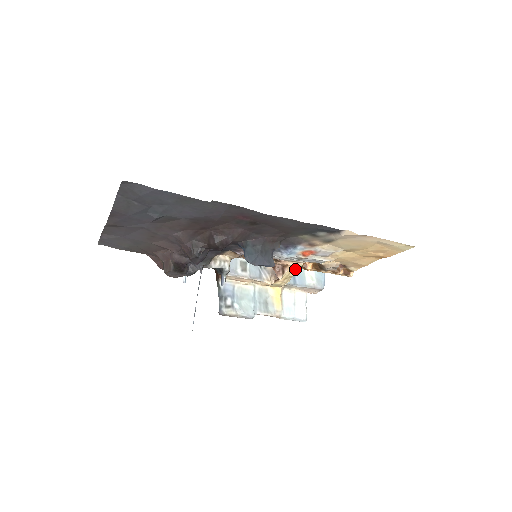
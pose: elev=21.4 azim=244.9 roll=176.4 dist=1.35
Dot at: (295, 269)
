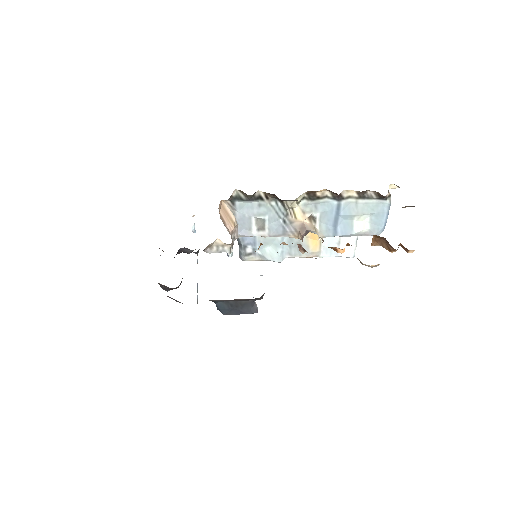
Dot at: occluded
